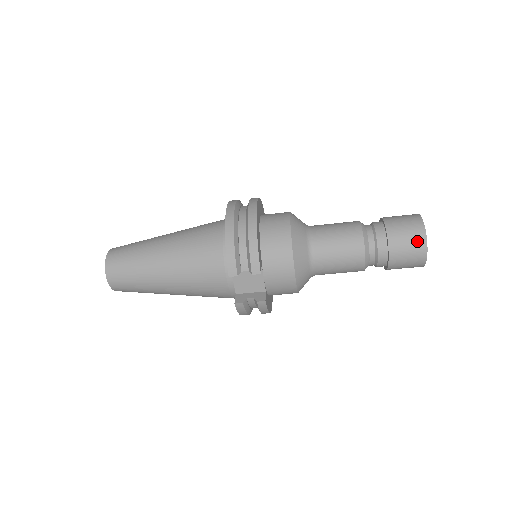
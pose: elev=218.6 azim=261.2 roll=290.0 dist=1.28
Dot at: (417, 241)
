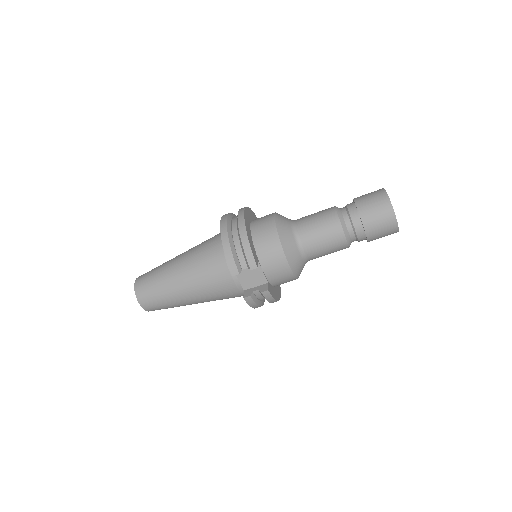
Dot at: (385, 211)
